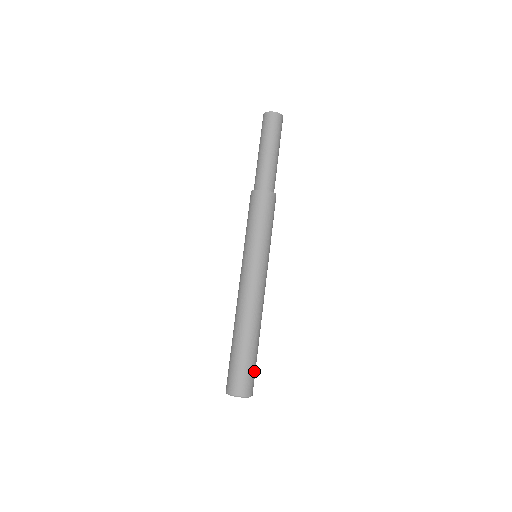
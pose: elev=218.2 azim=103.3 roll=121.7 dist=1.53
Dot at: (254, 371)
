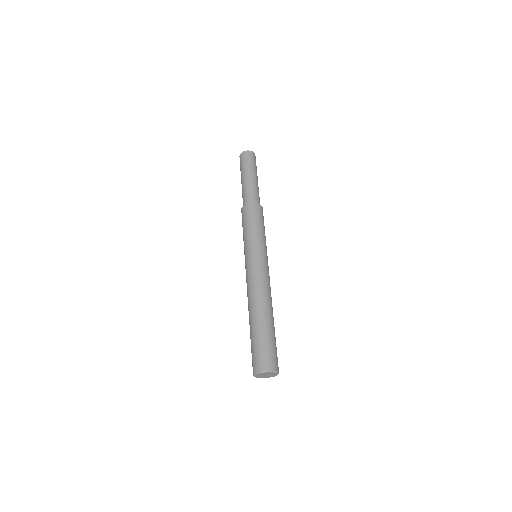
Dot at: (274, 348)
